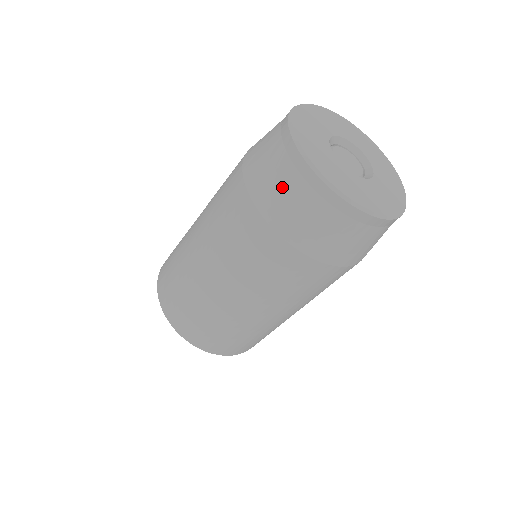
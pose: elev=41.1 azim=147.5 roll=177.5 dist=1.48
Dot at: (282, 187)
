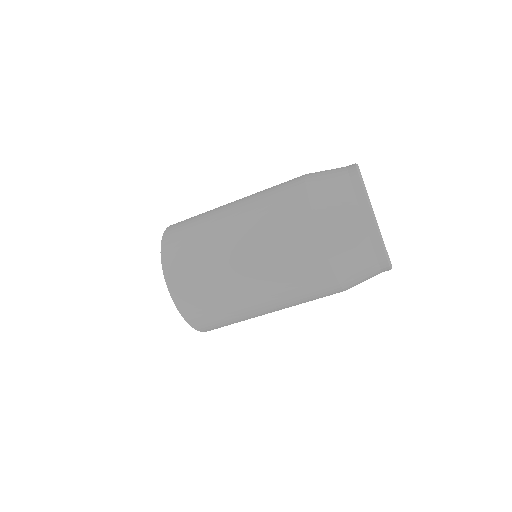
Dot at: (339, 204)
